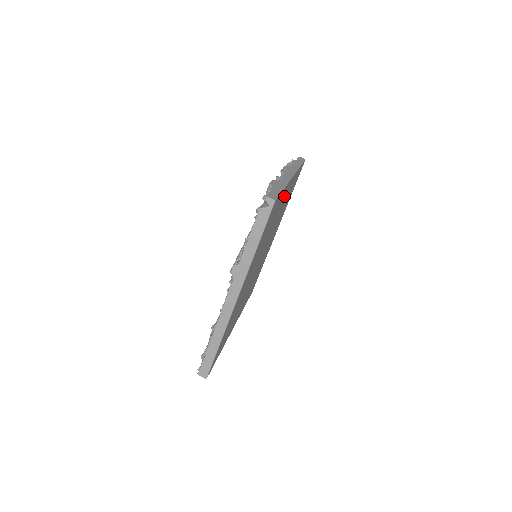
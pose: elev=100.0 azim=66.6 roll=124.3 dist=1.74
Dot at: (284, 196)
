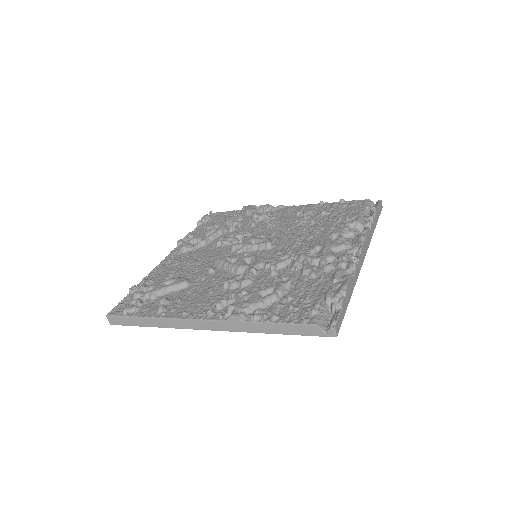
Dot at: occluded
